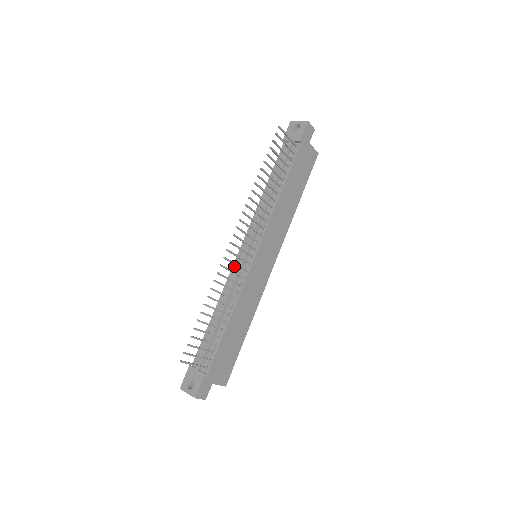
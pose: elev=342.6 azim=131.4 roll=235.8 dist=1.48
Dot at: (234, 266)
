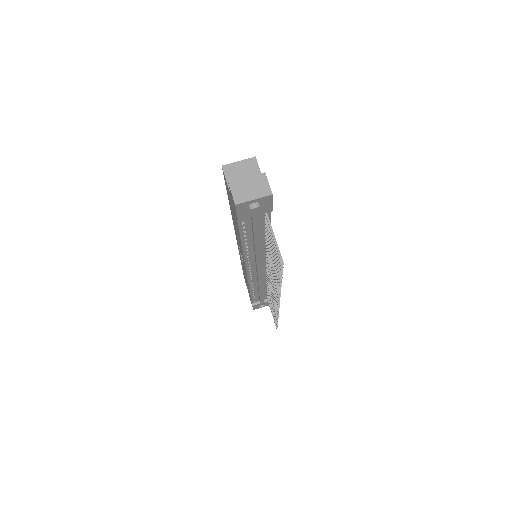
Dot at: (250, 278)
